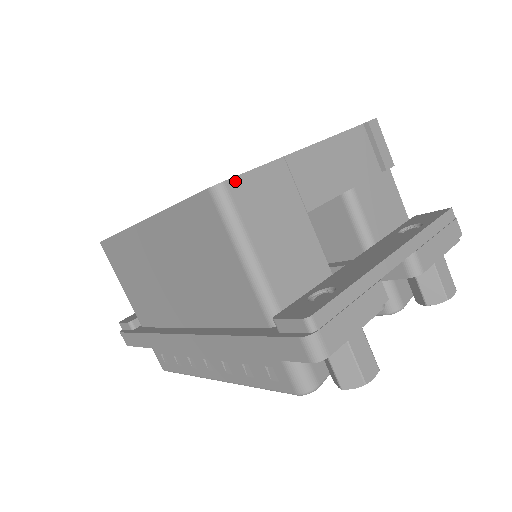
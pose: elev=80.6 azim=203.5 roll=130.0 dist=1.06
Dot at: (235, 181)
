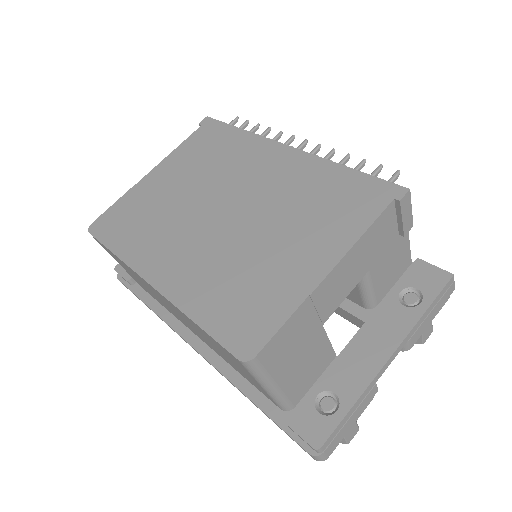
Dot at: (264, 350)
